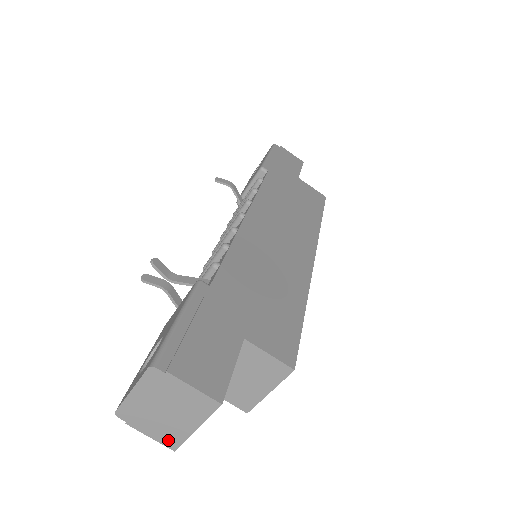
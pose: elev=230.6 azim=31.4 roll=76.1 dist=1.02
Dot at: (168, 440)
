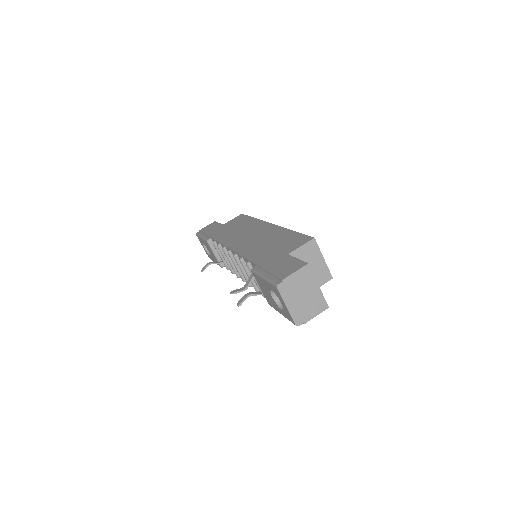
Dot at: (321, 307)
